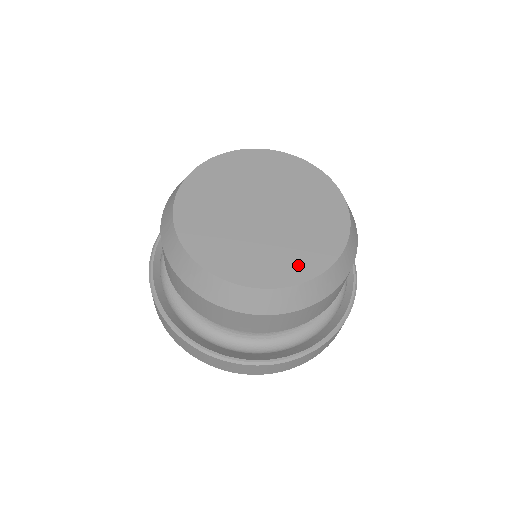
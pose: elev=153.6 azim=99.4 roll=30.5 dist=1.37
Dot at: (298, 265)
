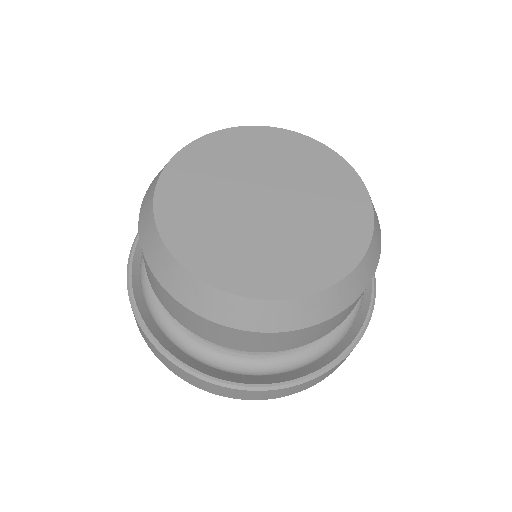
Dot at: (249, 274)
